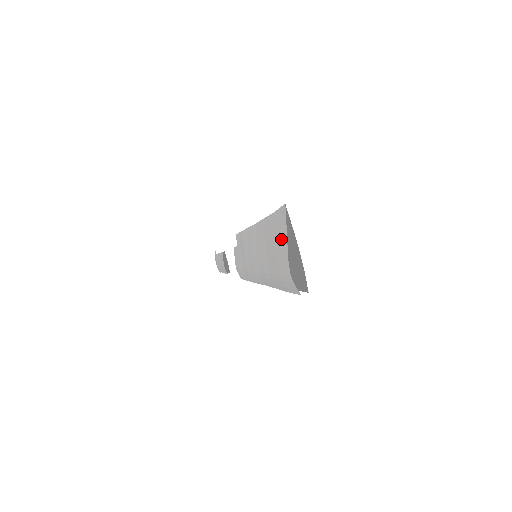
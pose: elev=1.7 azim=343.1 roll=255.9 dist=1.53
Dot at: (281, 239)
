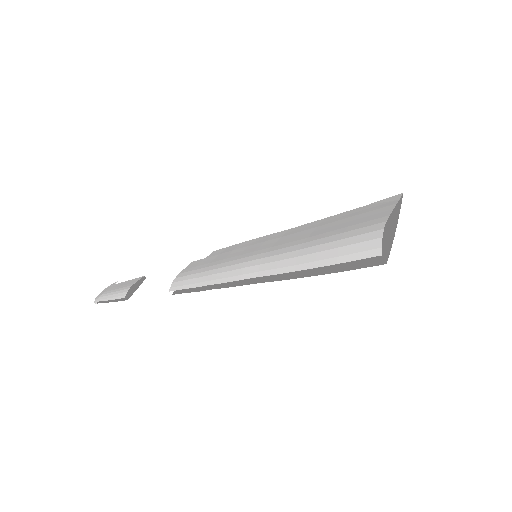
Dot at: (374, 213)
